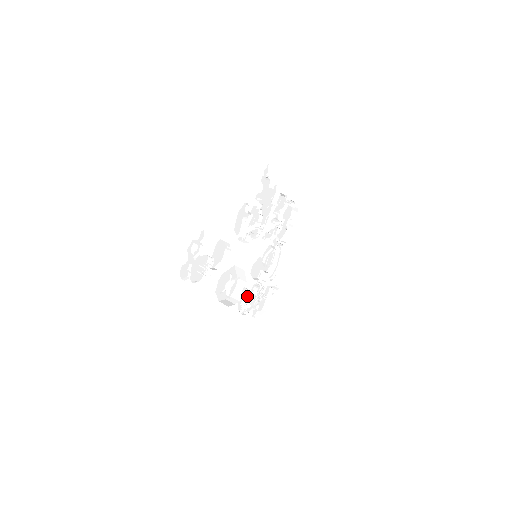
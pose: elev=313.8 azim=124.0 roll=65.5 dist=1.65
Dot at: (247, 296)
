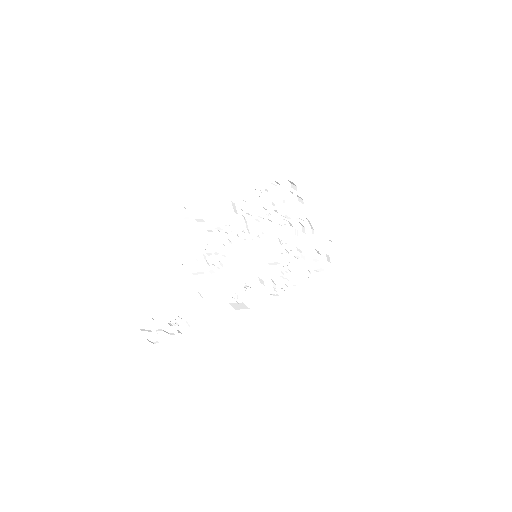
Dot at: (275, 284)
